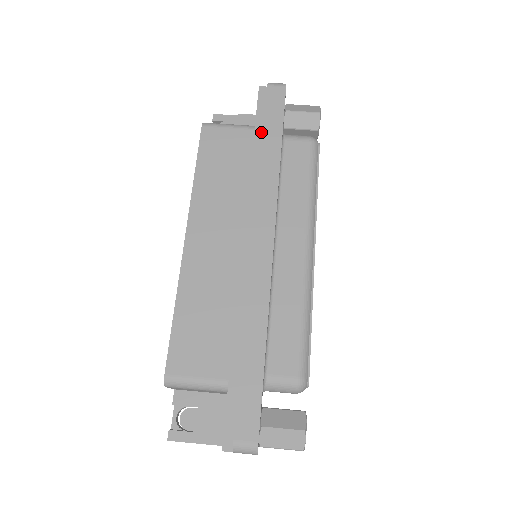
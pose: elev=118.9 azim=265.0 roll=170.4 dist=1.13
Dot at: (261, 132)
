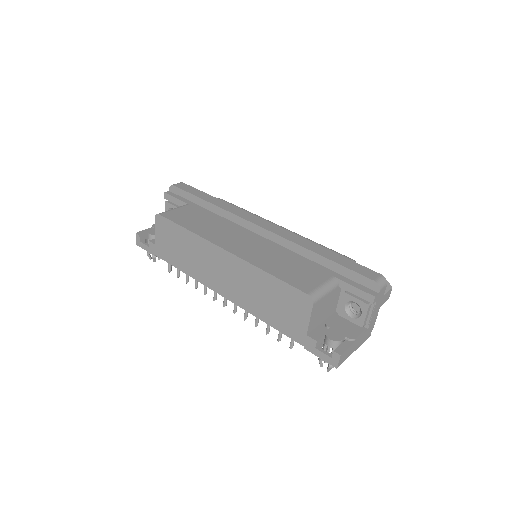
Dot at: (193, 204)
